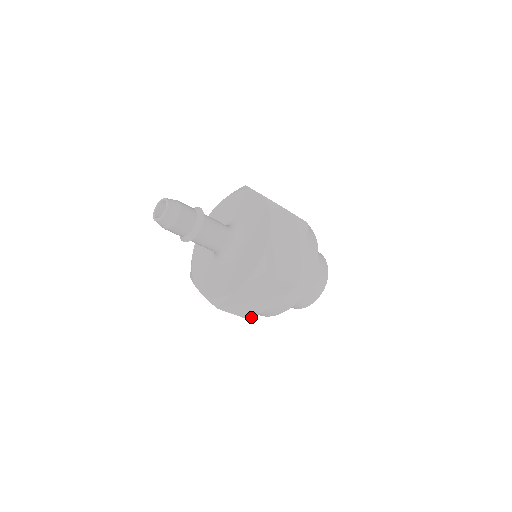
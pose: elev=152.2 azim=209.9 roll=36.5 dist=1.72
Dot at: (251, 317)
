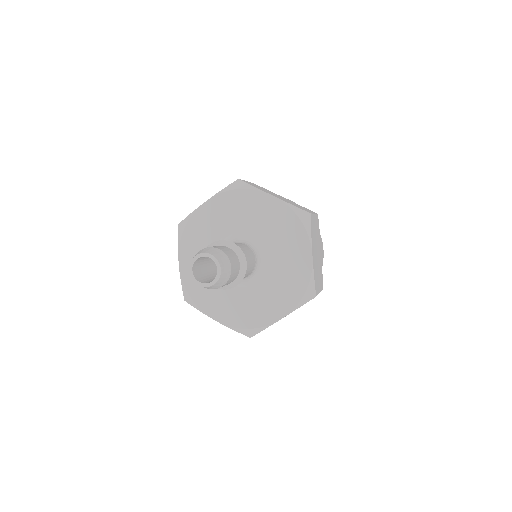
Dot at: occluded
